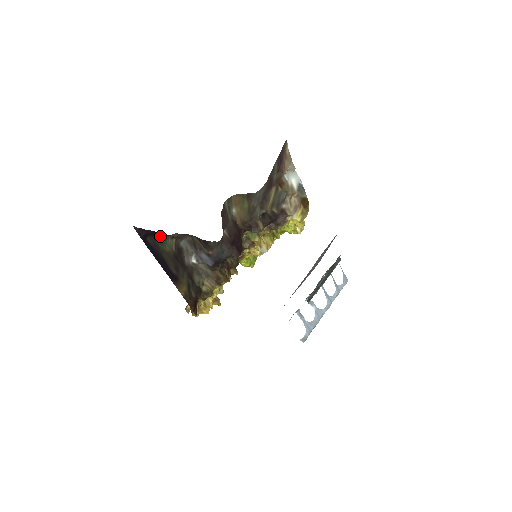
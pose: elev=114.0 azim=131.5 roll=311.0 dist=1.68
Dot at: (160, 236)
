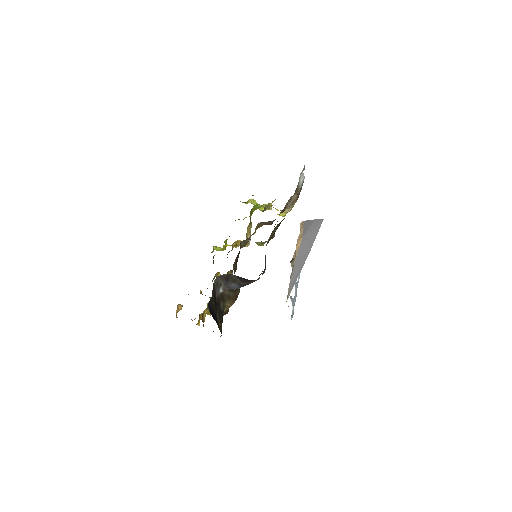
Dot at: occluded
